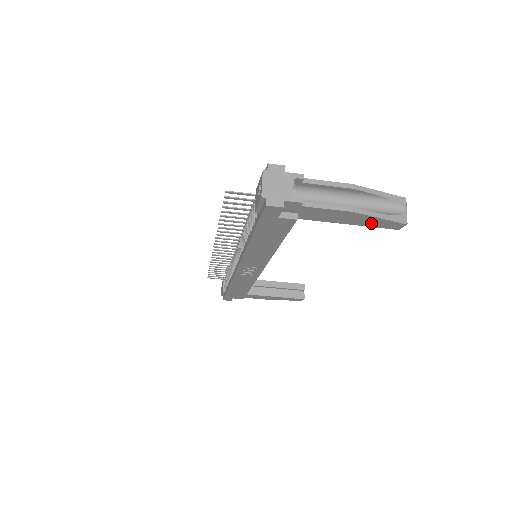
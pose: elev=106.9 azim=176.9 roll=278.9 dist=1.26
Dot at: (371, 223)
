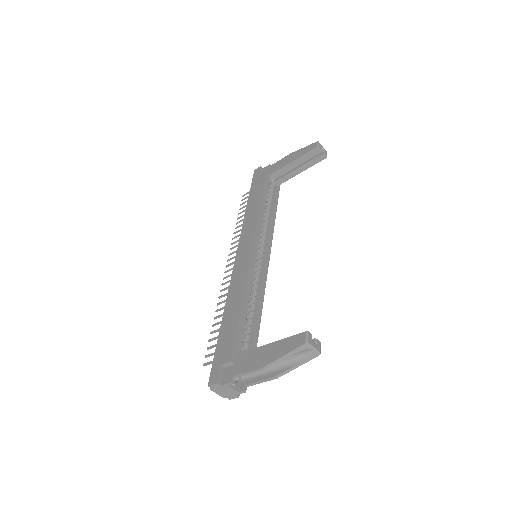
Dot at: occluded
